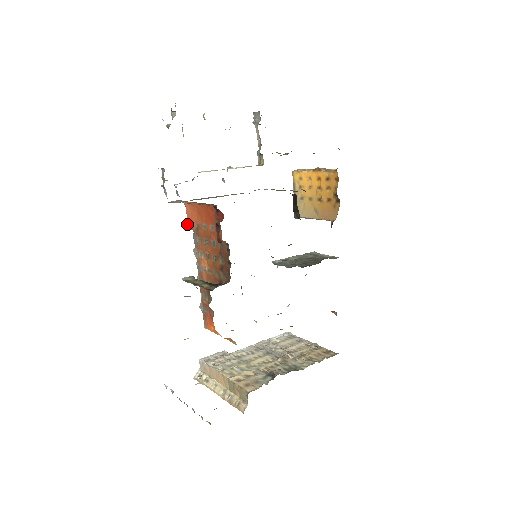
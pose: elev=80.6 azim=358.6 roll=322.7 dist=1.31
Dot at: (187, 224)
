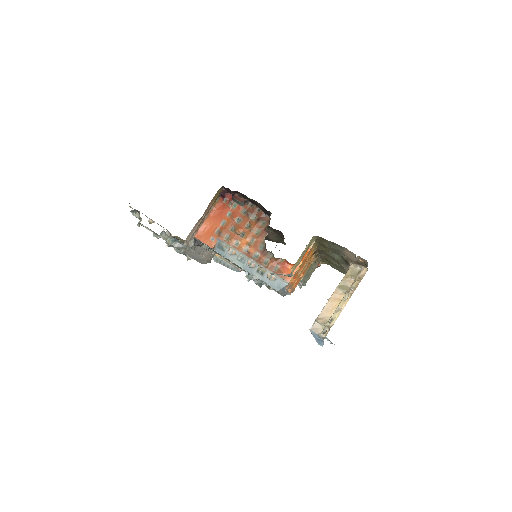
Dot at: (208, 246)
